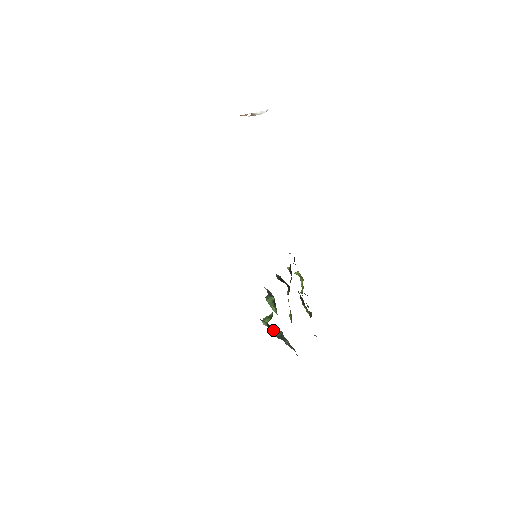
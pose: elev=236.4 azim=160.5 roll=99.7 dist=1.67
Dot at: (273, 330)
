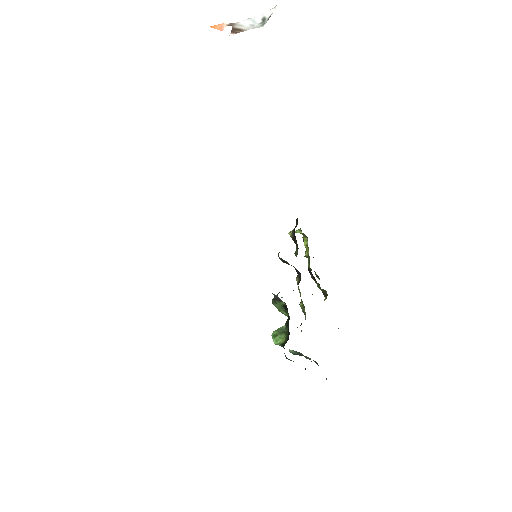
Dot at: (289, 349)
